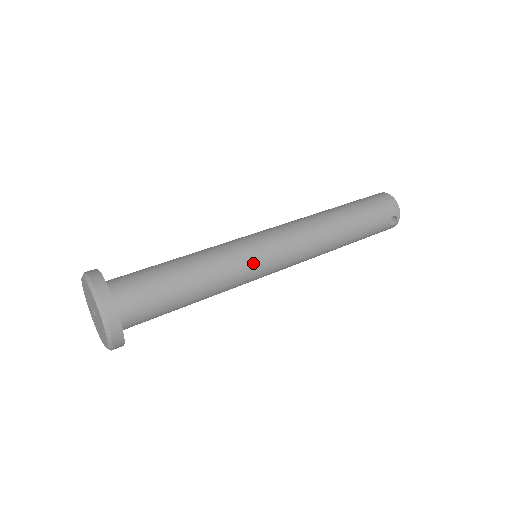
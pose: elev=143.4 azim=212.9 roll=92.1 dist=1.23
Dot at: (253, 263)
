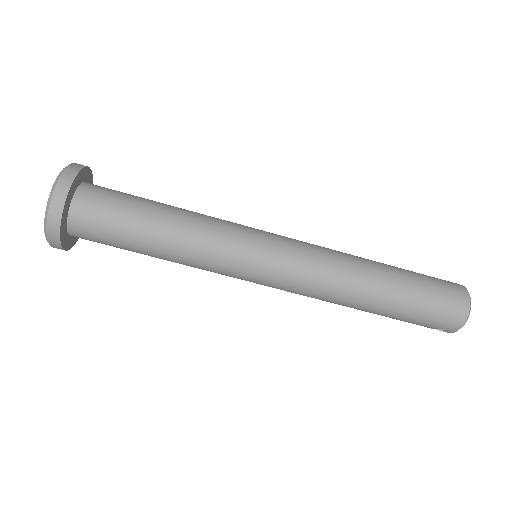
Dot at: (233, 272)
